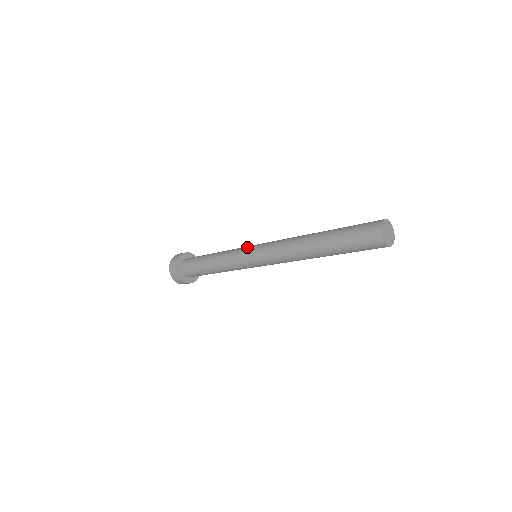
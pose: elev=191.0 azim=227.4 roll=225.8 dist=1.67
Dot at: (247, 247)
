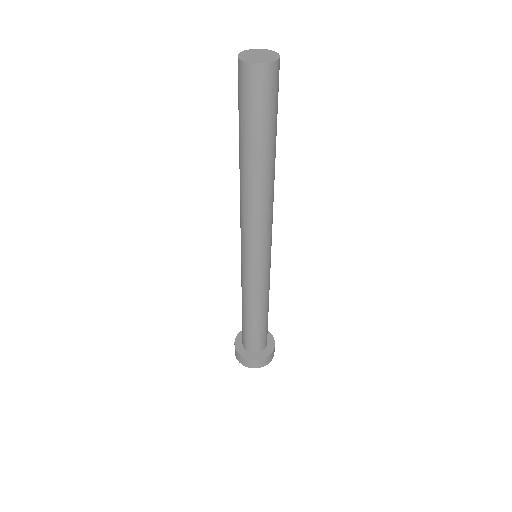
Dot at: occluded
